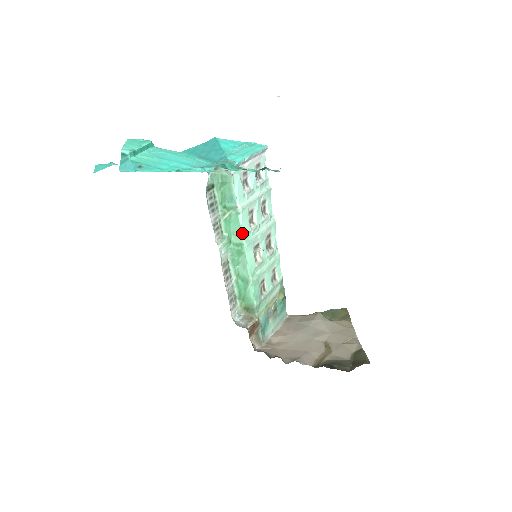
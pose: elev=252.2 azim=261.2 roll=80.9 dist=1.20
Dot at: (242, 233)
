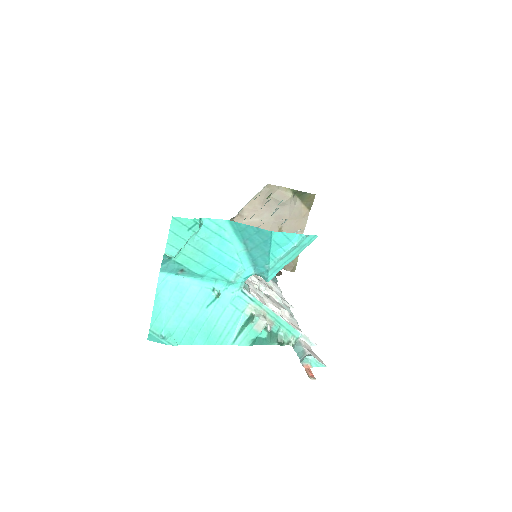
Dot at: occluded
